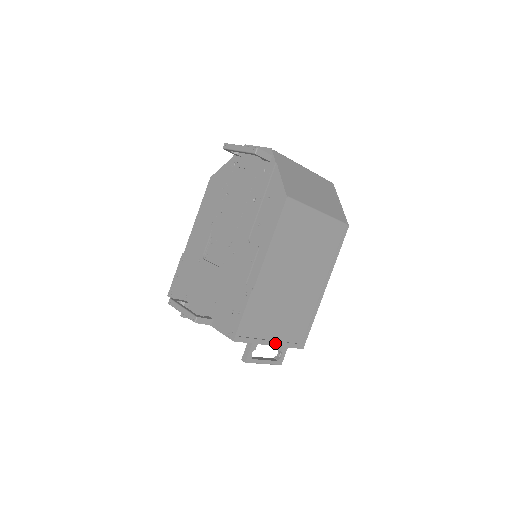
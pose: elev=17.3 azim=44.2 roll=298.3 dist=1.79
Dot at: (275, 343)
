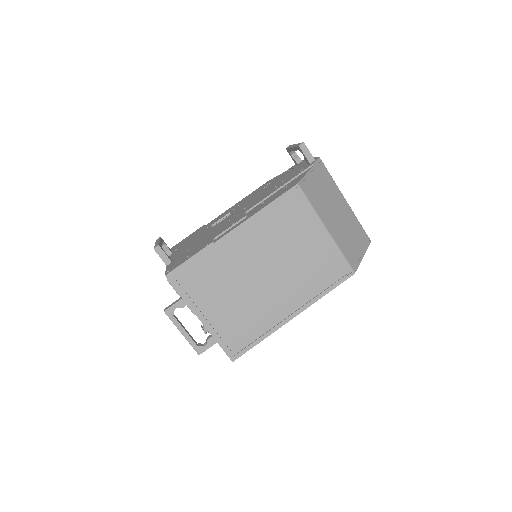
Dot at: (206, 322)
